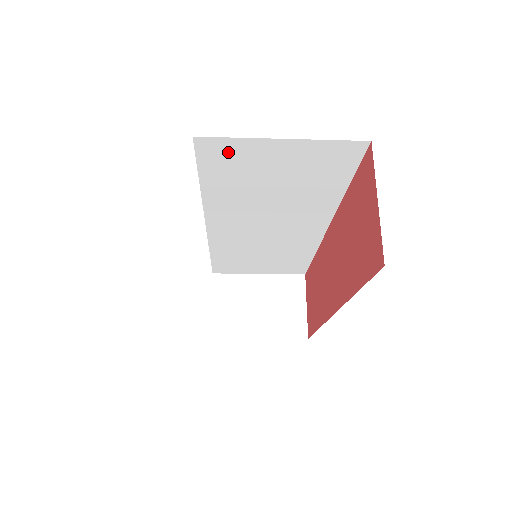
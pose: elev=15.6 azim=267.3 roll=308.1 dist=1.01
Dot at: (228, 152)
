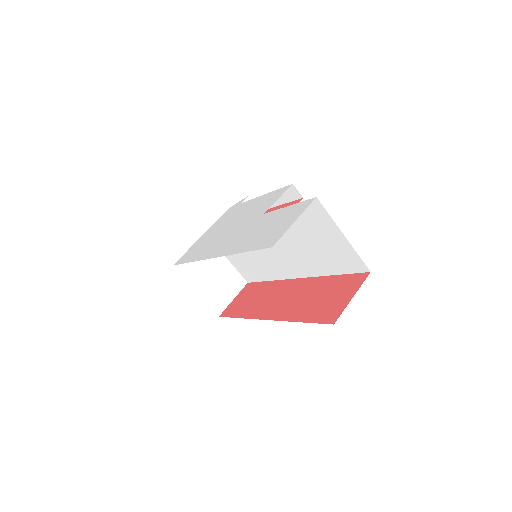
Dot at: (318, 215)
